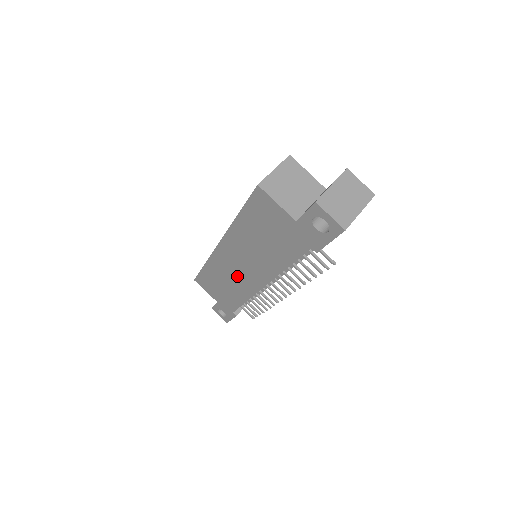
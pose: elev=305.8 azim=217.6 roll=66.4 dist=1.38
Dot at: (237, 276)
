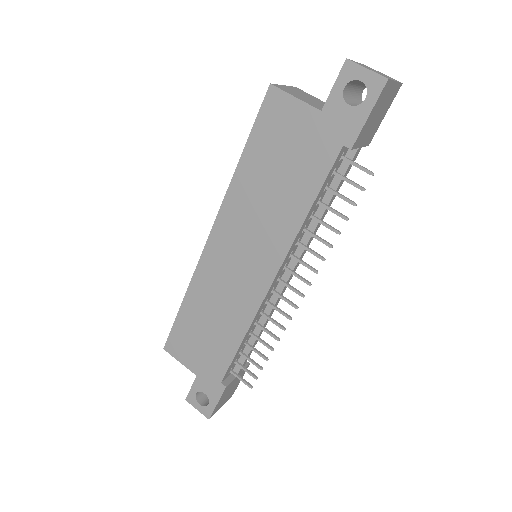
Dot at: (232, 288)
